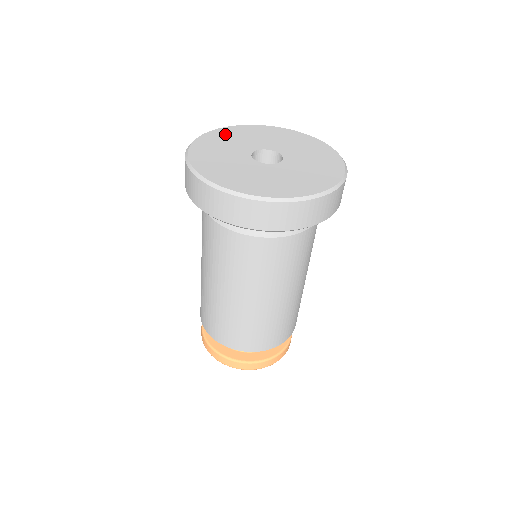
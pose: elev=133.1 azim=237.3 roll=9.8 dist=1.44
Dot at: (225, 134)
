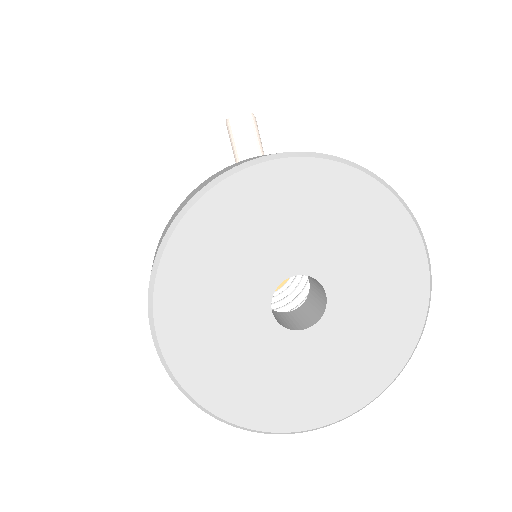
Dot at: (184, 313)
